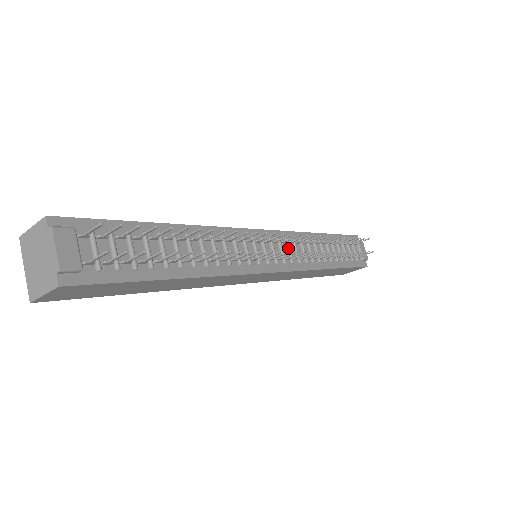
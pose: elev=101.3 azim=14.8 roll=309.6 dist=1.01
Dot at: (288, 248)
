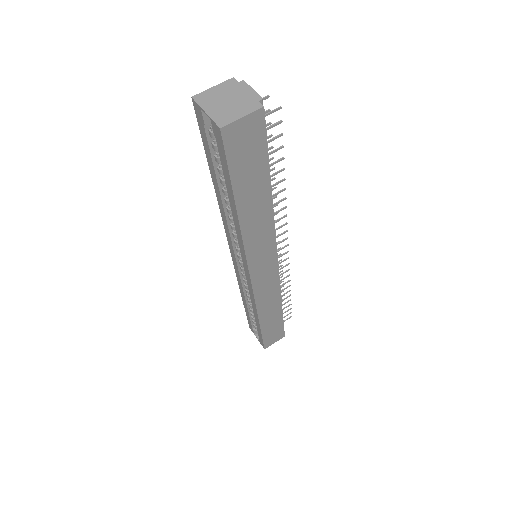
Dot at: occluded
